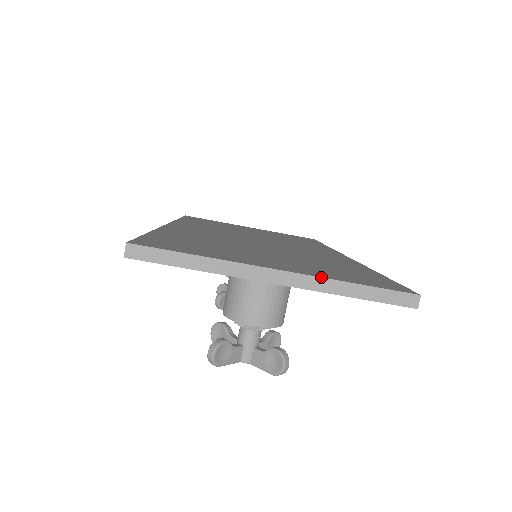
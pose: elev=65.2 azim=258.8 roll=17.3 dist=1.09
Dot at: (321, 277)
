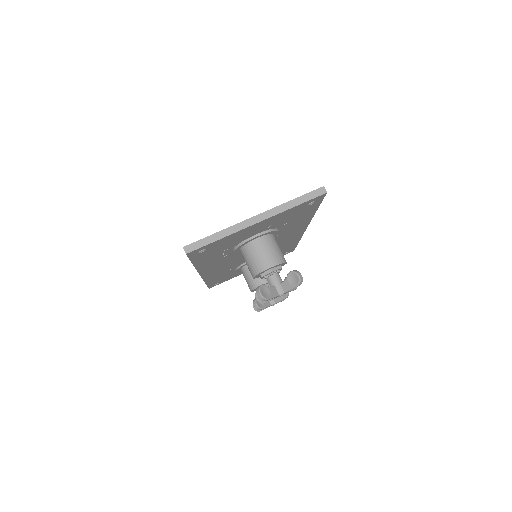
Dot at: (275, 207)
